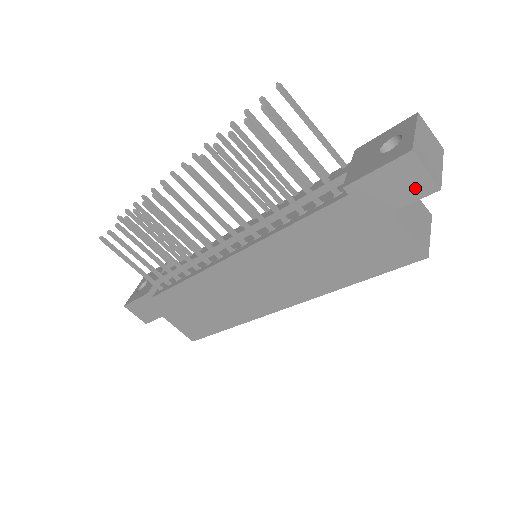
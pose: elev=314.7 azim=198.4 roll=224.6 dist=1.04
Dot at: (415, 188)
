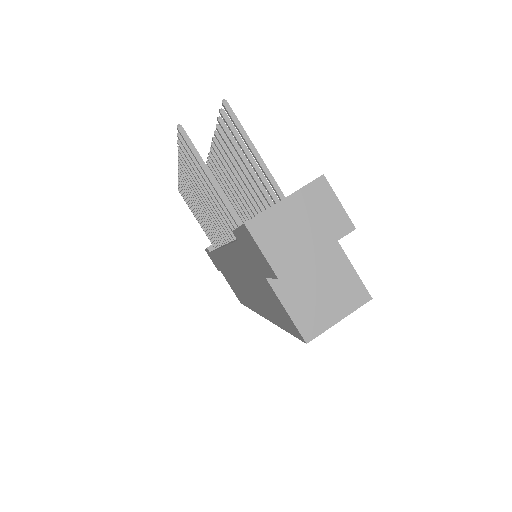
Dot at: (265, 264)
